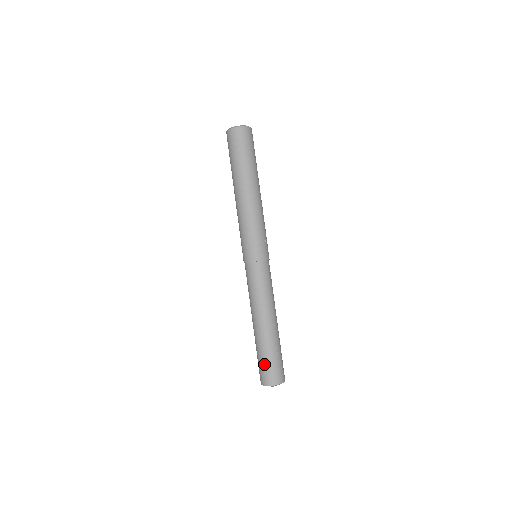
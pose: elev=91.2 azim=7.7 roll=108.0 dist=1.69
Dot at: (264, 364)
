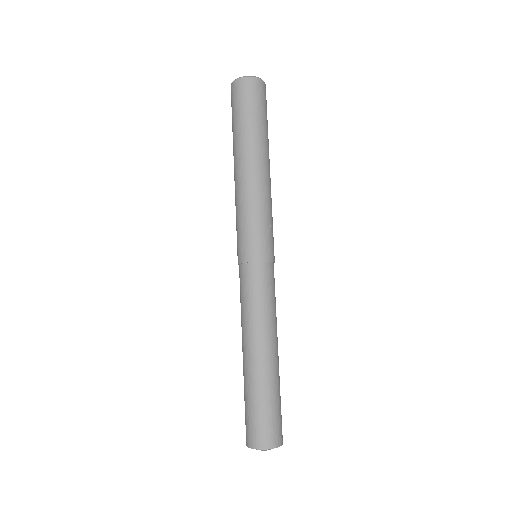
Dot at: (253, 415)
